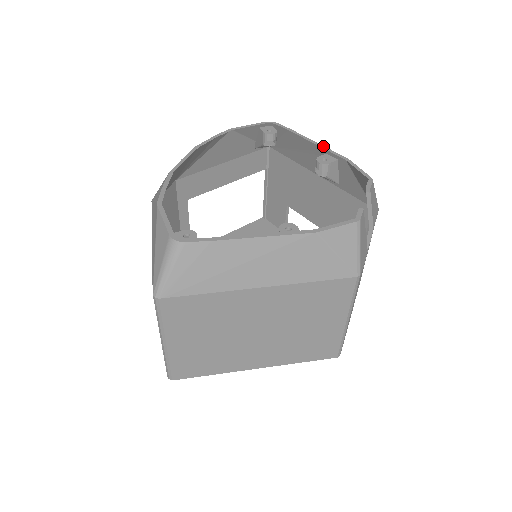
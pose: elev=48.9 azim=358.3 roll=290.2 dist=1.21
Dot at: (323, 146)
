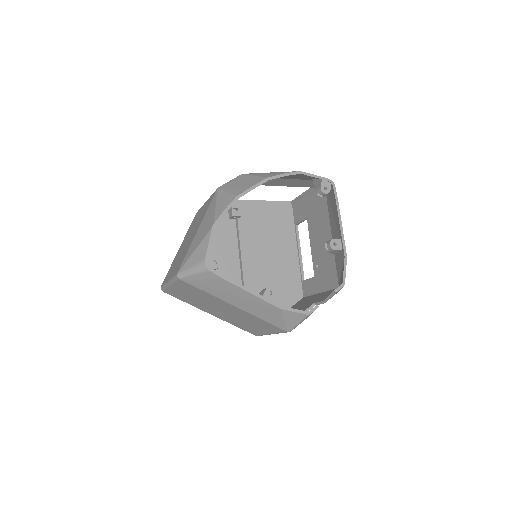
Dot at: occluded
